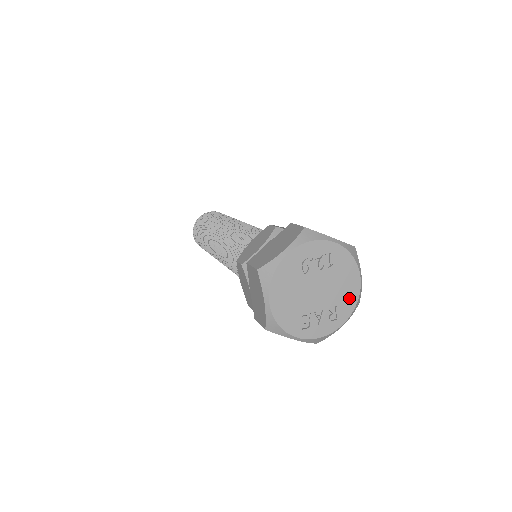
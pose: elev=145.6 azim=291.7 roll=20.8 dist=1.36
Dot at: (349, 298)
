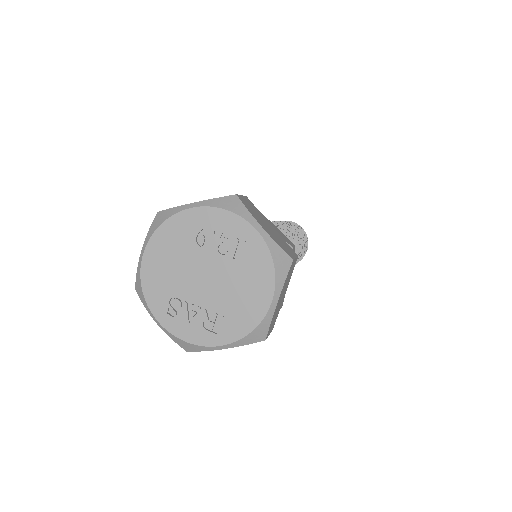
Dot at: (244, 317)
